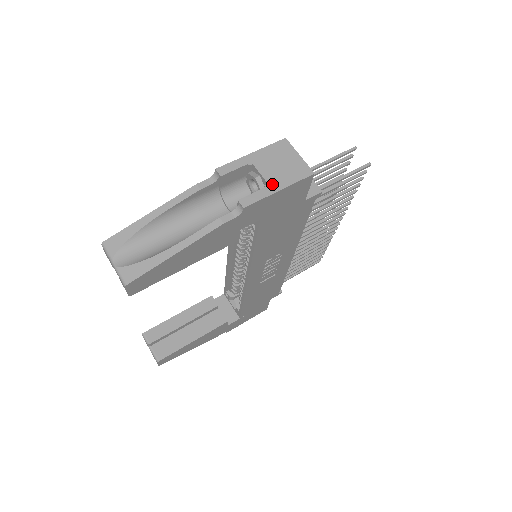
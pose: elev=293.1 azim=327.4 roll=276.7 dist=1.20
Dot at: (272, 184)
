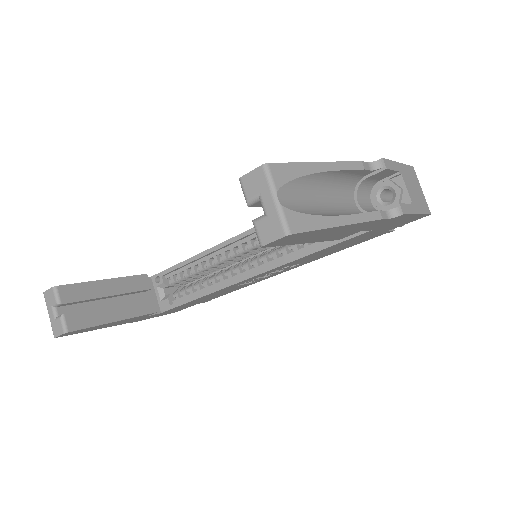
Dot at: (414, 204)
